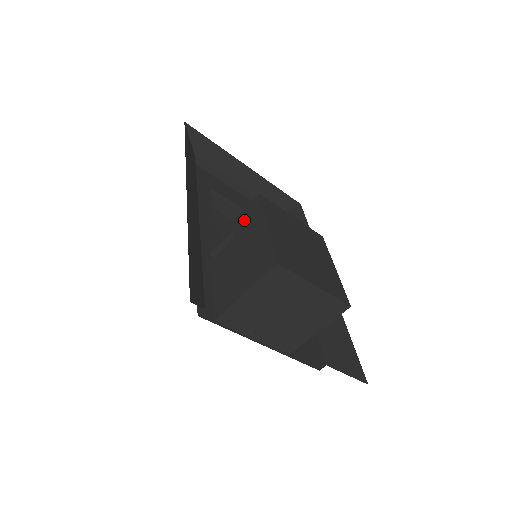
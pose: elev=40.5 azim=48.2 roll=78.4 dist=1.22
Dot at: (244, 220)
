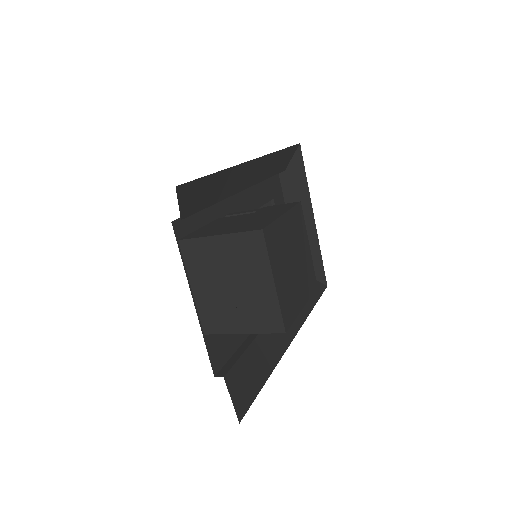
Dot at: (272, 208)
